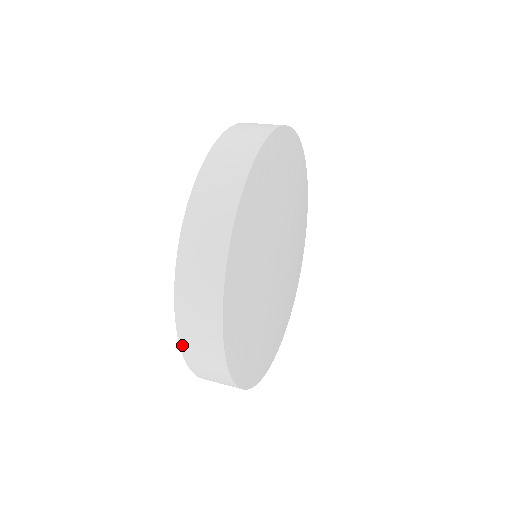
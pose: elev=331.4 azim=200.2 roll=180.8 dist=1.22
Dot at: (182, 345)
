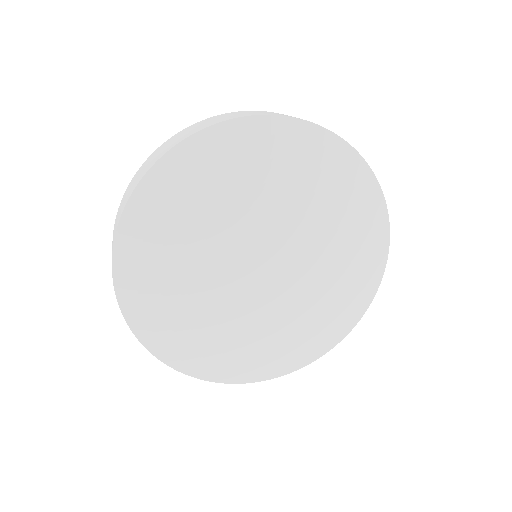
Dot at: occluded
